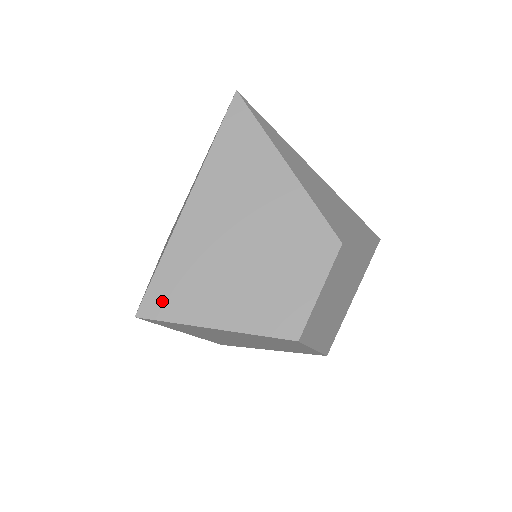
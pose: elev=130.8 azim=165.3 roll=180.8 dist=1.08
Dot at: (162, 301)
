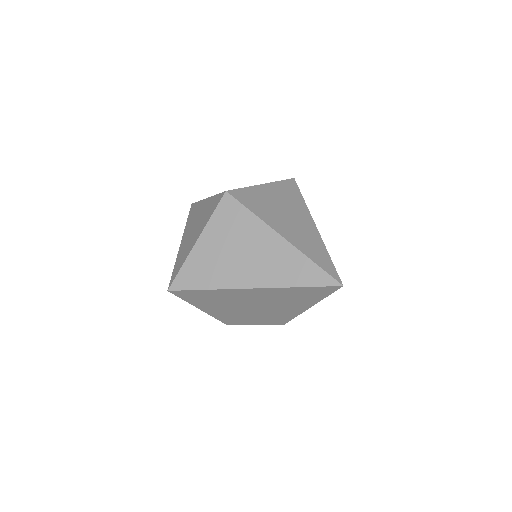
Dot at: (188, 295)
